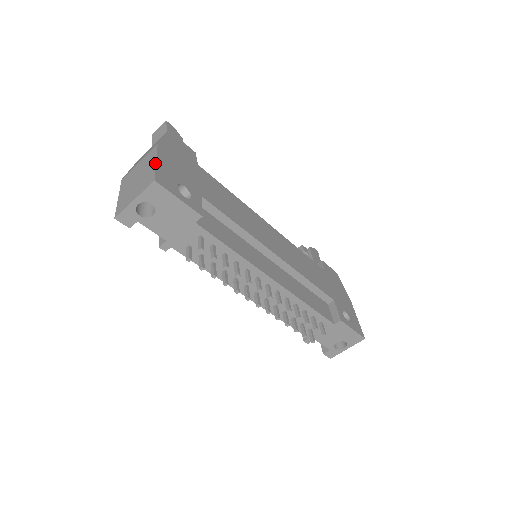
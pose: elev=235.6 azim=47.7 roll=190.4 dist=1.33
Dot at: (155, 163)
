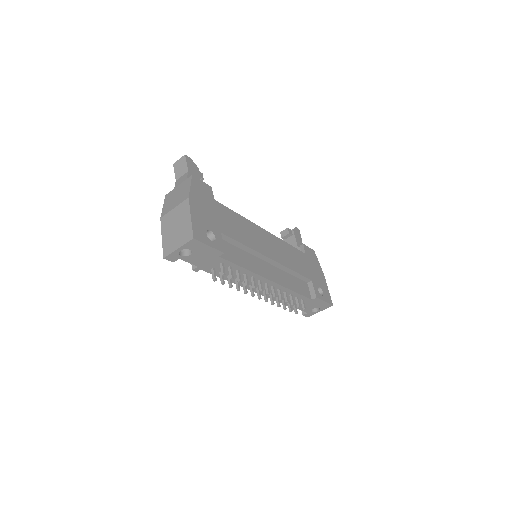
Dot at: (191, 220)
